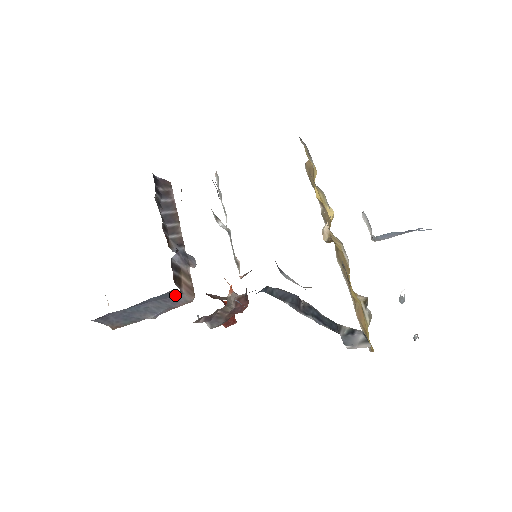
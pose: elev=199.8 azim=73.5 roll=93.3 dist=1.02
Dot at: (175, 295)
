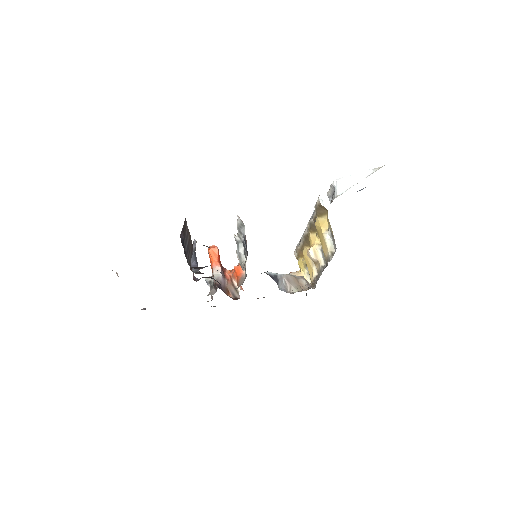
Dot at: occluded
